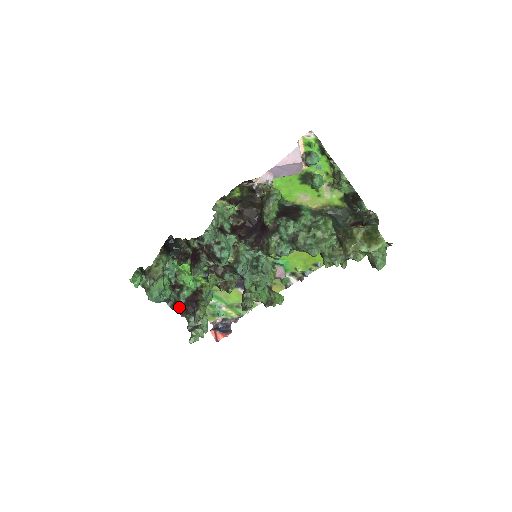
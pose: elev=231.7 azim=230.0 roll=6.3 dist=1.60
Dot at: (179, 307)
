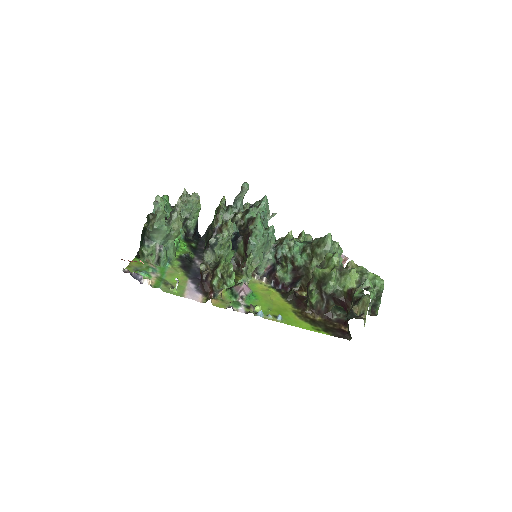
Dot at: occluded
